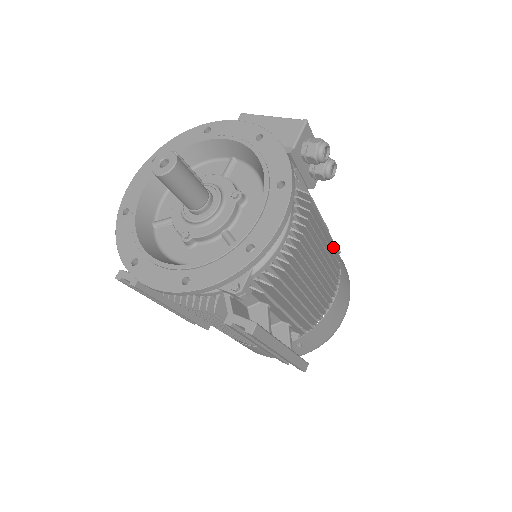
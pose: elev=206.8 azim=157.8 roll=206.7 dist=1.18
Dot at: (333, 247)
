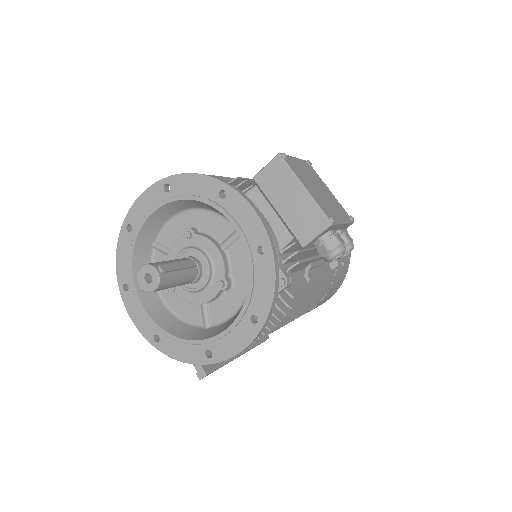
Dot at: (322, 292)
